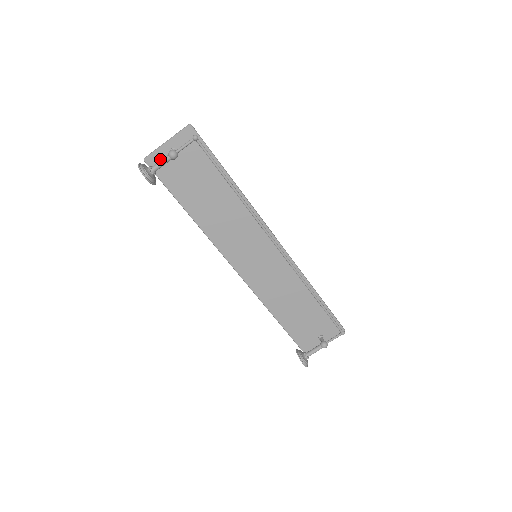
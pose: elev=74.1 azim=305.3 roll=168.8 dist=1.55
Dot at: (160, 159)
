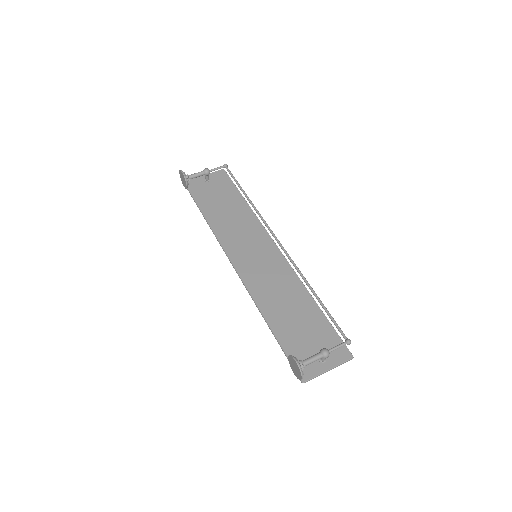
Dot at: (196, 183)
